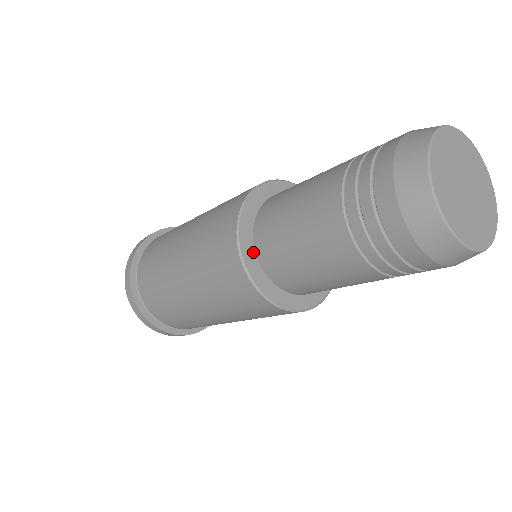
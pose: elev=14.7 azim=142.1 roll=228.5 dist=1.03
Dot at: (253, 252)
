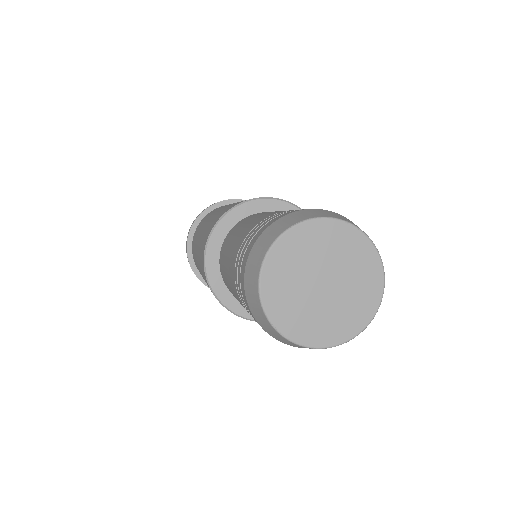
Dot at: (236, 299)
